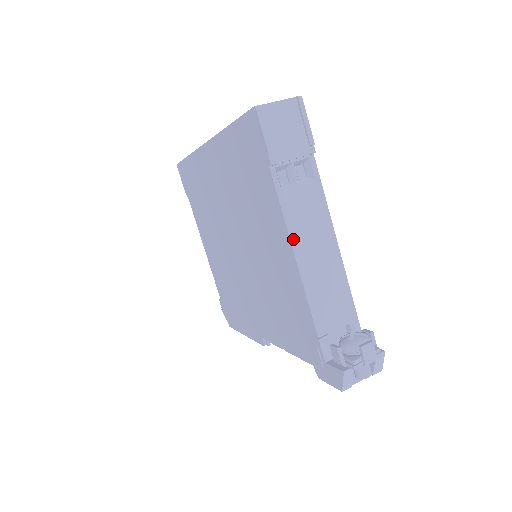
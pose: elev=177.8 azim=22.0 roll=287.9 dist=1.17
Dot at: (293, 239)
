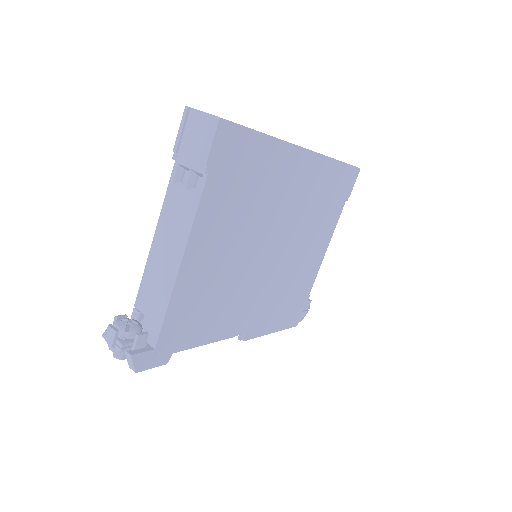
Dot at: (159, 225)
